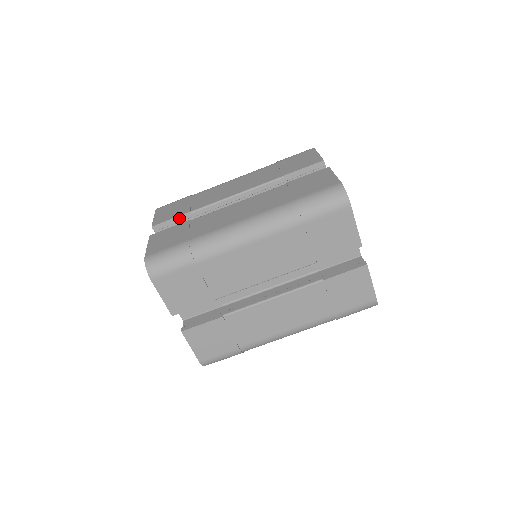
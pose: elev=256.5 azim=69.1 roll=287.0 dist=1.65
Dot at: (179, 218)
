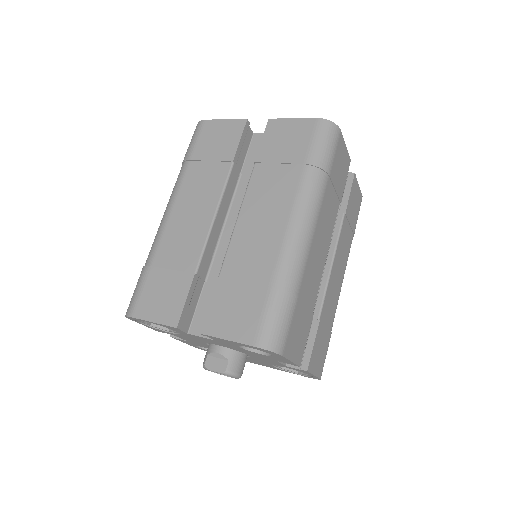
Dot at: occluded
